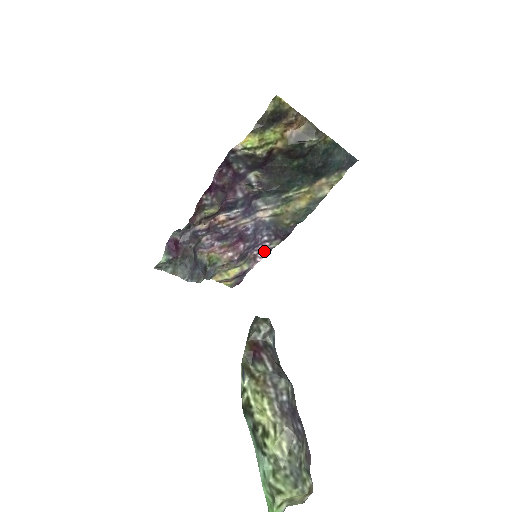
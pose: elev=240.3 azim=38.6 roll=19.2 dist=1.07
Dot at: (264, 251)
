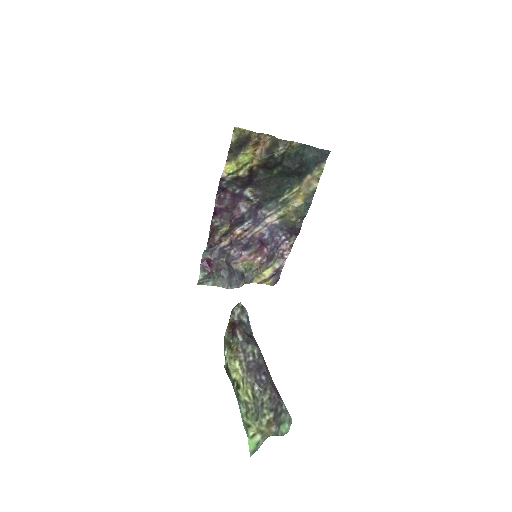
Dot at: (287, 249)
